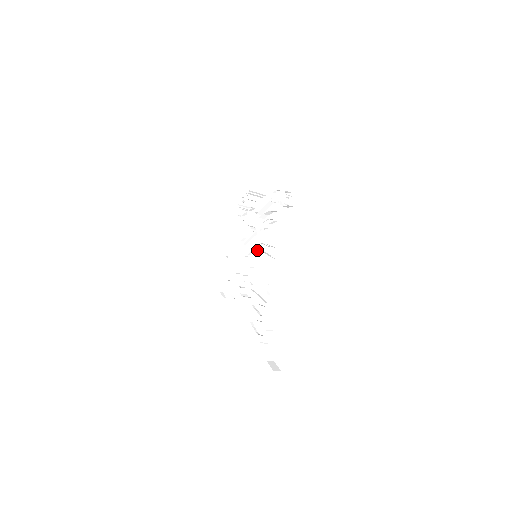
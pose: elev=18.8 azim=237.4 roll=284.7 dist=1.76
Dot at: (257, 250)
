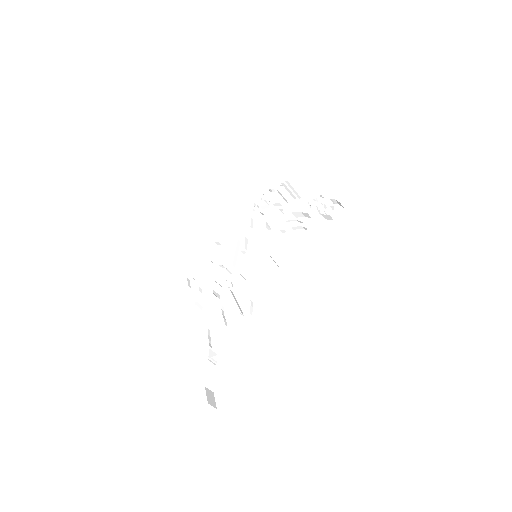
Dot at: (260, 250)
